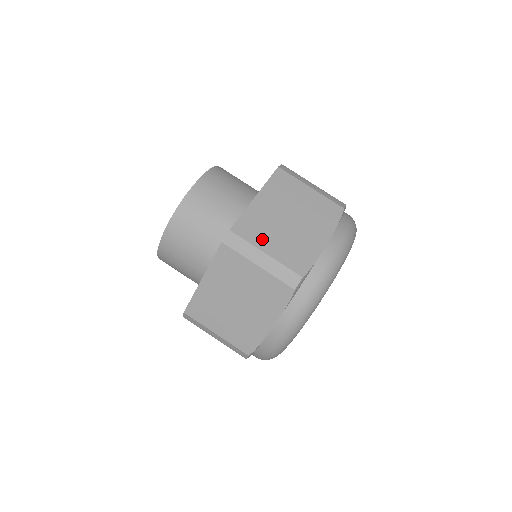
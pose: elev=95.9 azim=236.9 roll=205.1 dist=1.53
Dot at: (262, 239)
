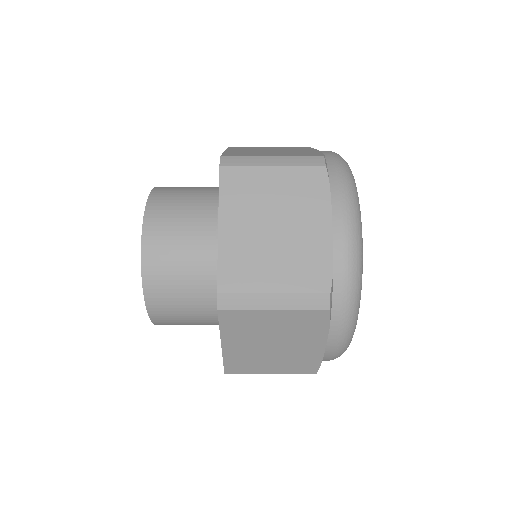
Dot at: (258, 155)
